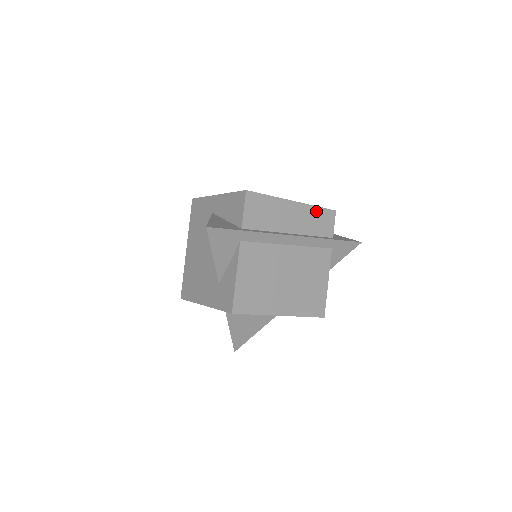
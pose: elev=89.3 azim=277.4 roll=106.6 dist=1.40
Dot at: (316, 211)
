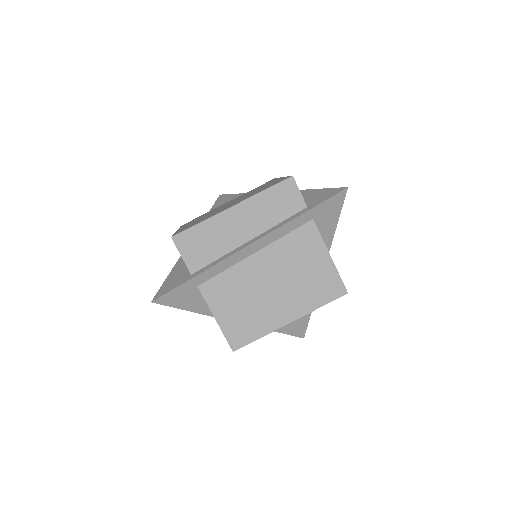
Dot at: (266, 196)
